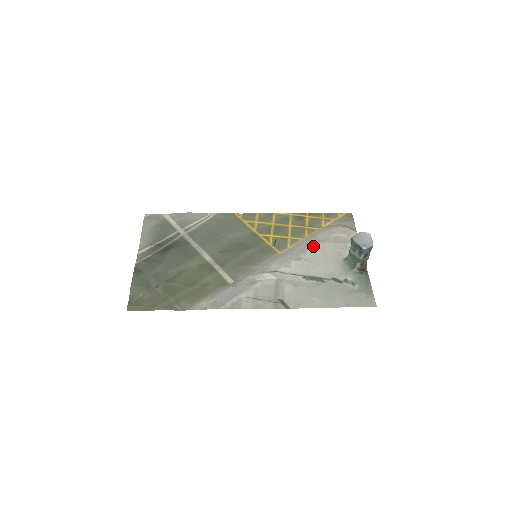
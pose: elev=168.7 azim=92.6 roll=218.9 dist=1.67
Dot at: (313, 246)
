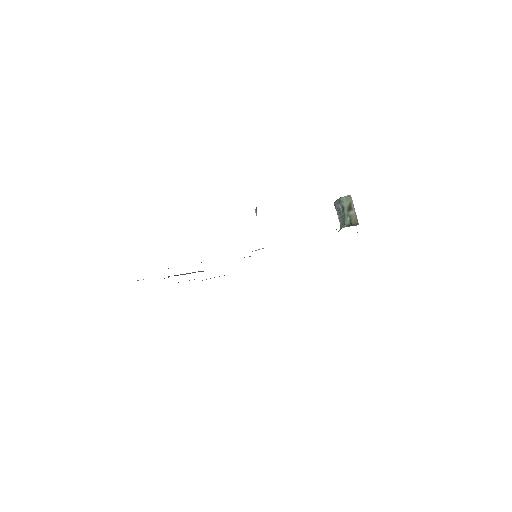
Dot at: occluded
